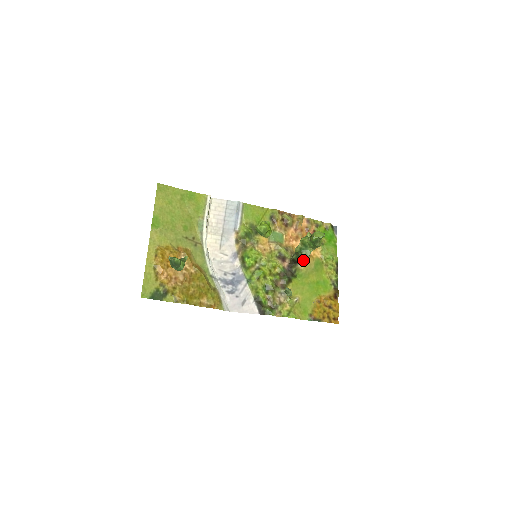
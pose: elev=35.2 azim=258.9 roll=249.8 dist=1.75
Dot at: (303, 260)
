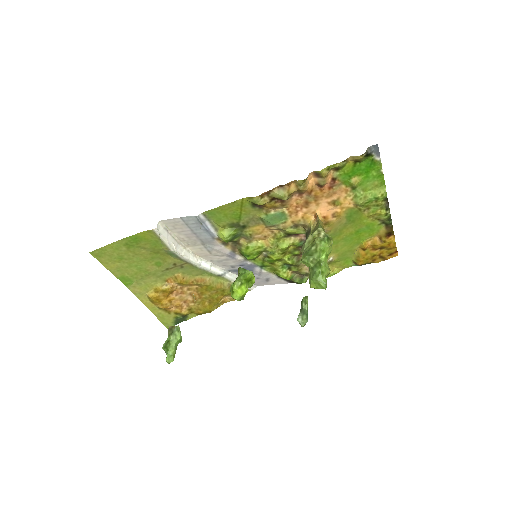
Dot at: (325, 225)
